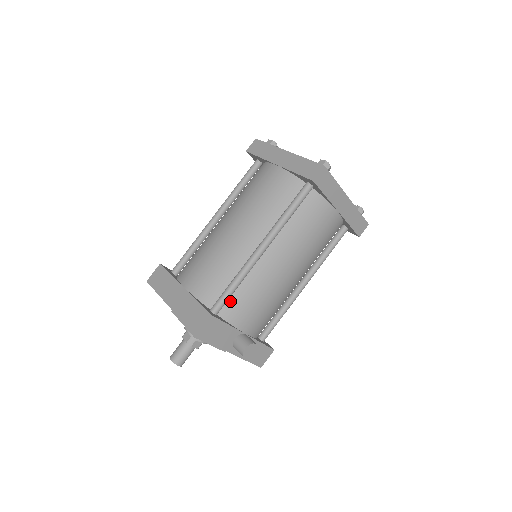
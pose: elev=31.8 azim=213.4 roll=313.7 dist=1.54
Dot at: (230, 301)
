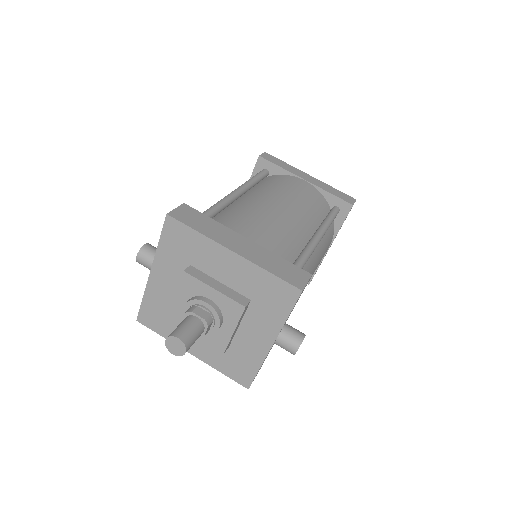
Dot at: occluded
